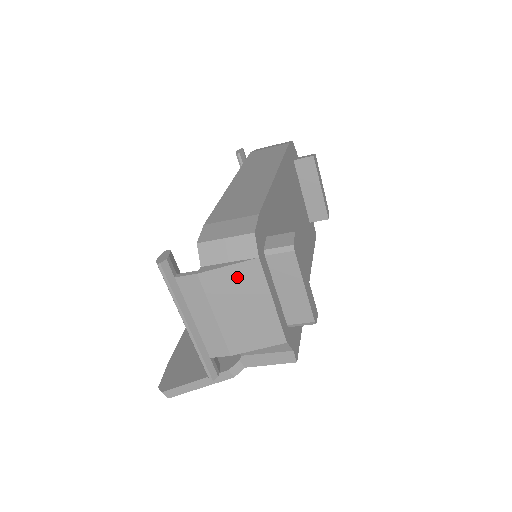
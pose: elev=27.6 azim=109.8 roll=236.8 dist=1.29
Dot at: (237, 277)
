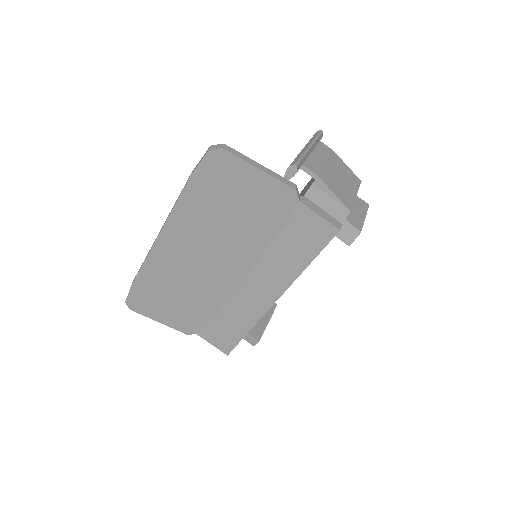
Dot at: (348, 172)
